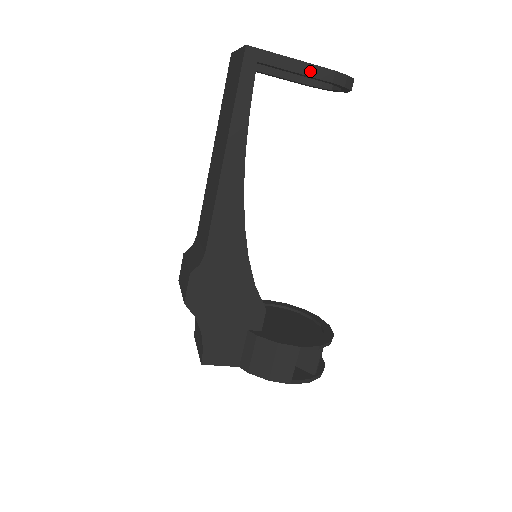
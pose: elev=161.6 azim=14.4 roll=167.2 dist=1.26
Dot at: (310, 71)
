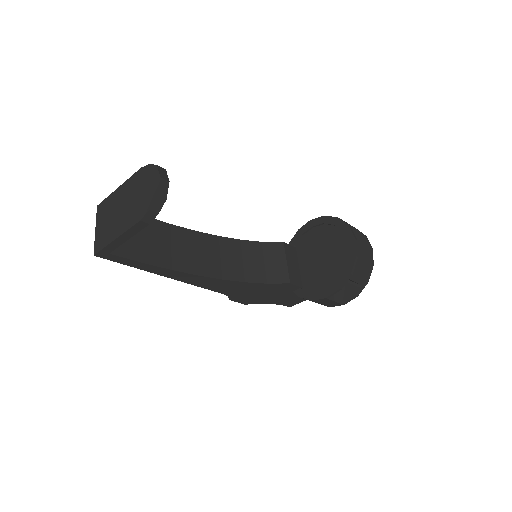
Dot at: (132, 233)
